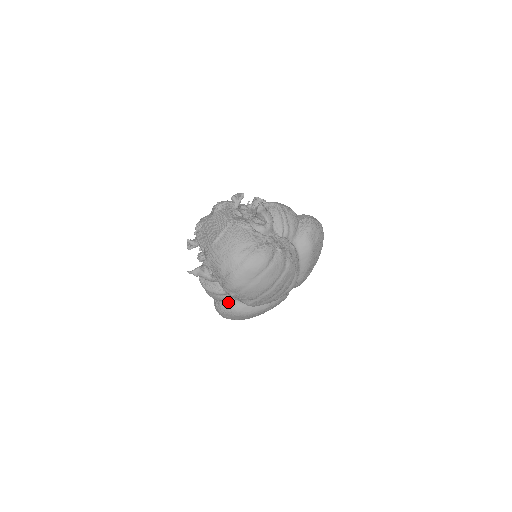
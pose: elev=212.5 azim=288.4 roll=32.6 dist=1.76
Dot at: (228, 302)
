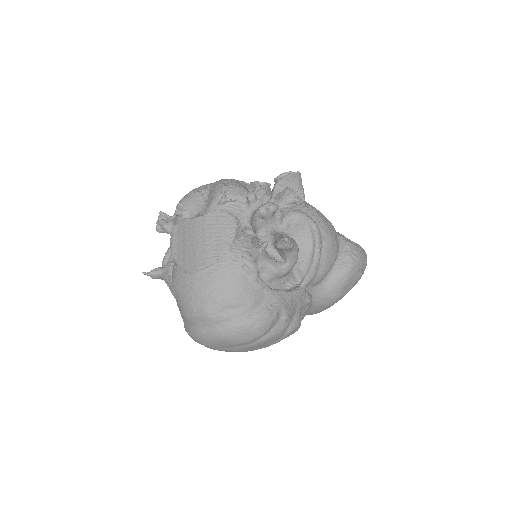
Dot at: occluded
